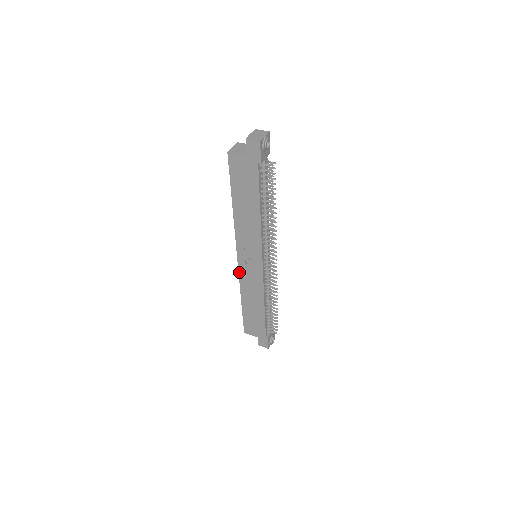
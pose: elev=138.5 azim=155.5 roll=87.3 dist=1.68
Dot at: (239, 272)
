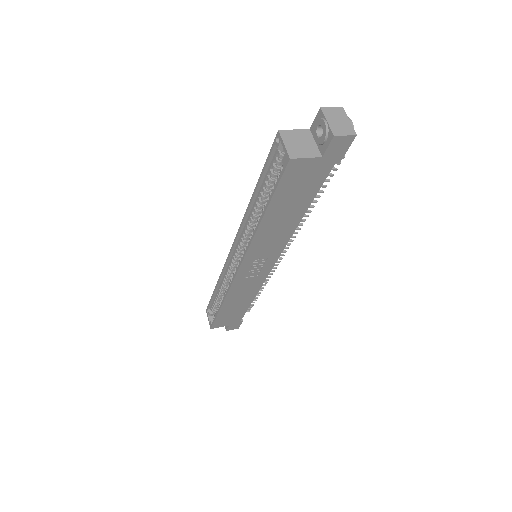
Dot at: (233, 282)
